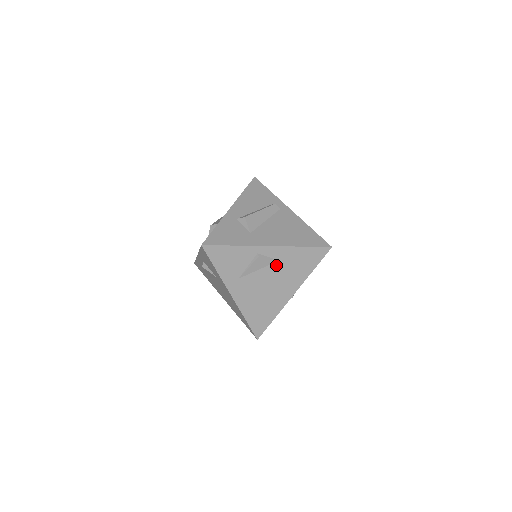
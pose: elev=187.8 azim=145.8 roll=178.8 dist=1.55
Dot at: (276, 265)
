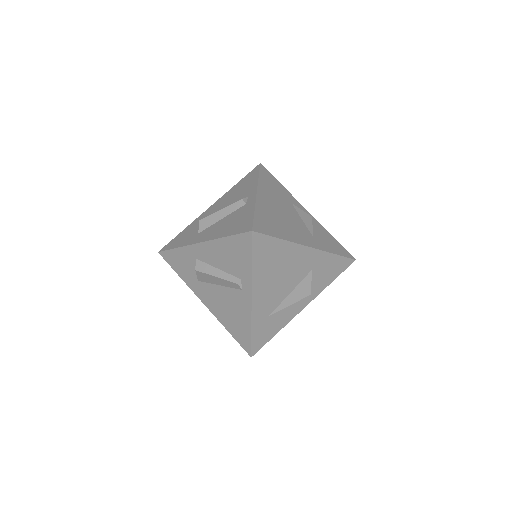
Dot at: occluded
